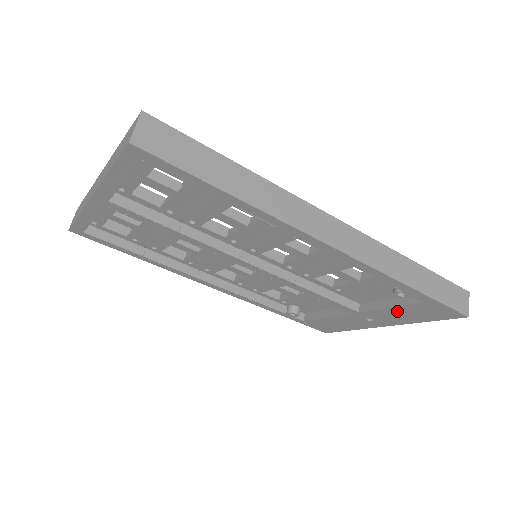
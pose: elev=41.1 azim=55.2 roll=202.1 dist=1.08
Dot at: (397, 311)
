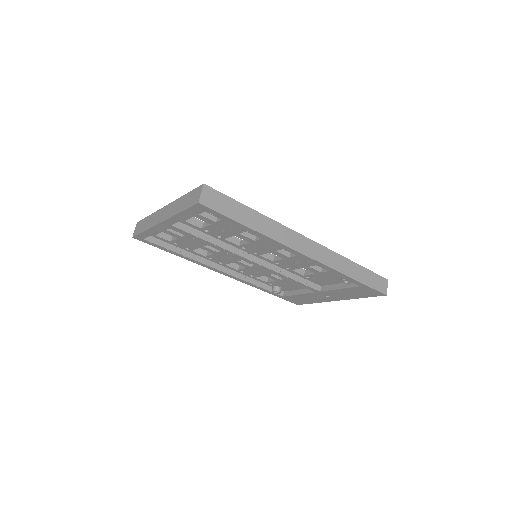
Dot at: (344, 291)
